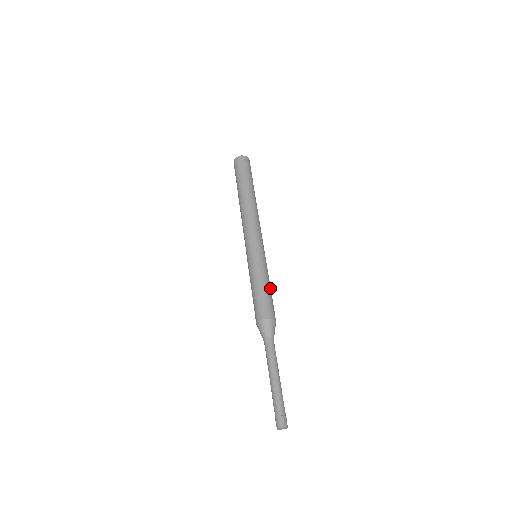
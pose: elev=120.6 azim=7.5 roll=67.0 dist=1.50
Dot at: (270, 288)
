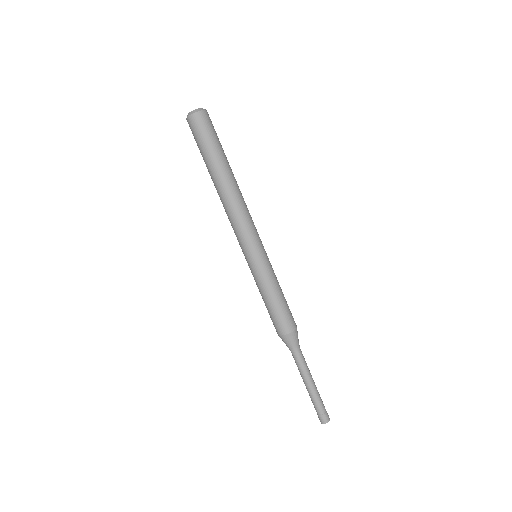
Dot at: (280, 296)
